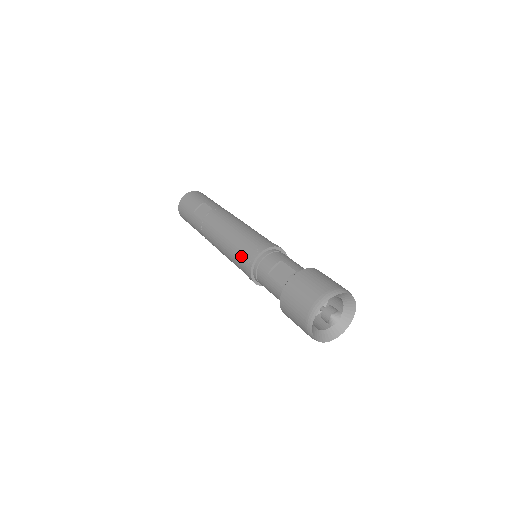
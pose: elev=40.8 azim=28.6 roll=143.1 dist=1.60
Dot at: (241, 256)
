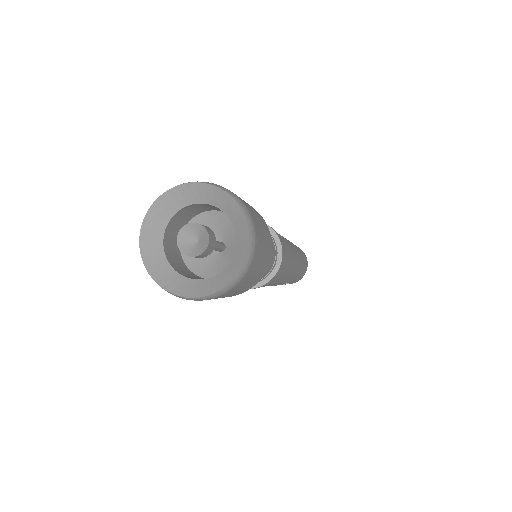
Dot at: occluded
